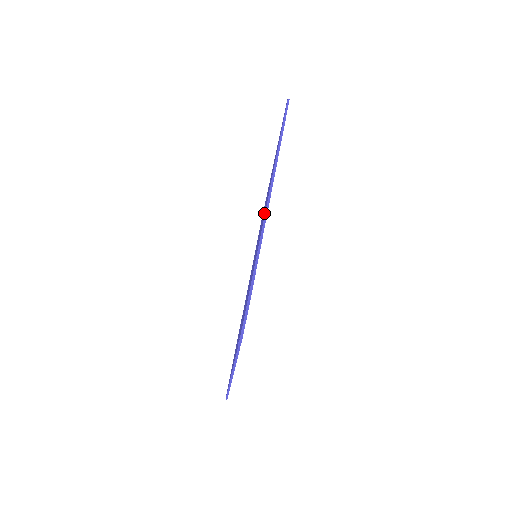
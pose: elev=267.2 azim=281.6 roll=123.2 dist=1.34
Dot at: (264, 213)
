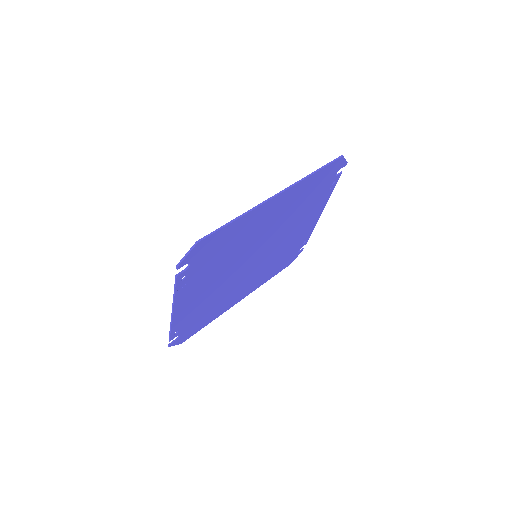
Dot at: (267, 213)
